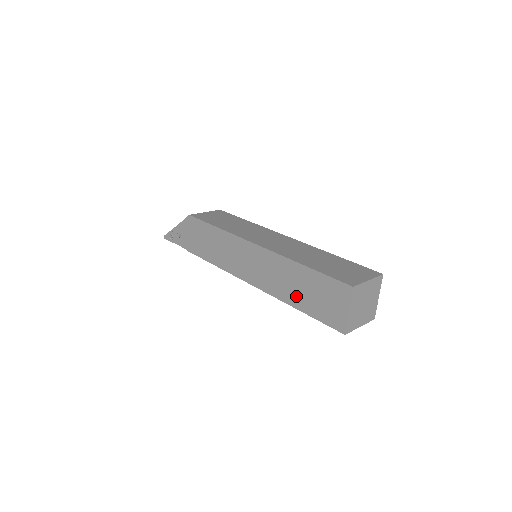
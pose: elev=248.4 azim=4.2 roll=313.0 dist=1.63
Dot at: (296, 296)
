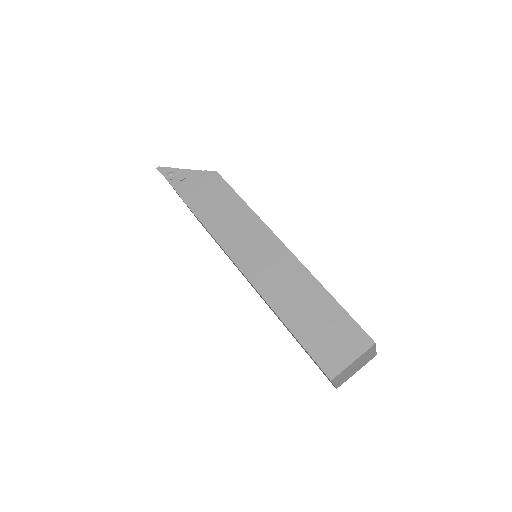
Dot at: (297, 315)
